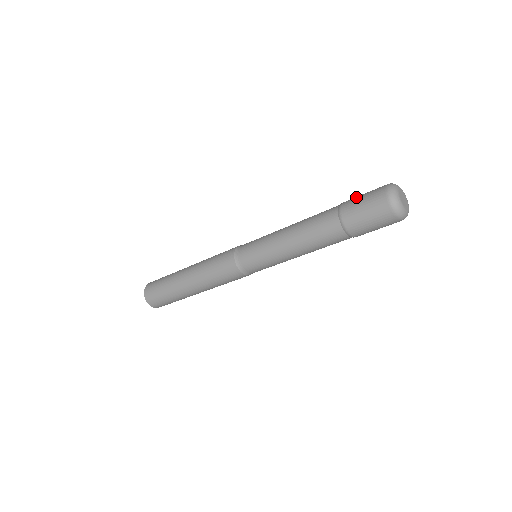
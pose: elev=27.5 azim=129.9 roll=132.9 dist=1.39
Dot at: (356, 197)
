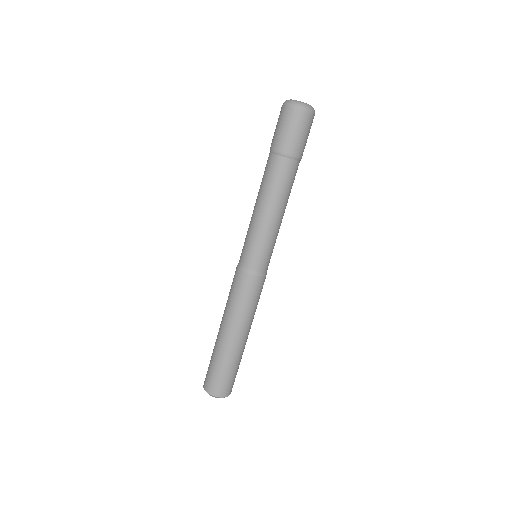
Dot at: occluded
